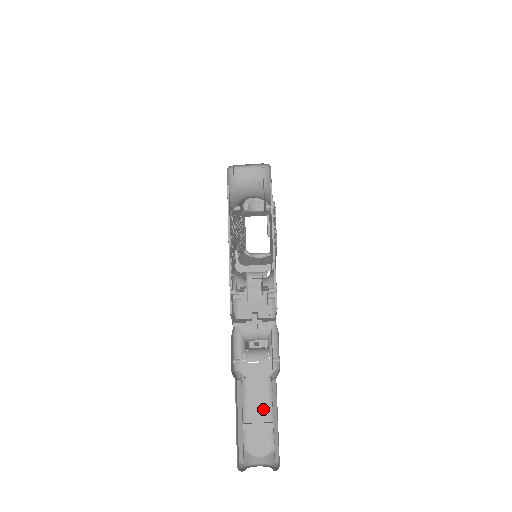
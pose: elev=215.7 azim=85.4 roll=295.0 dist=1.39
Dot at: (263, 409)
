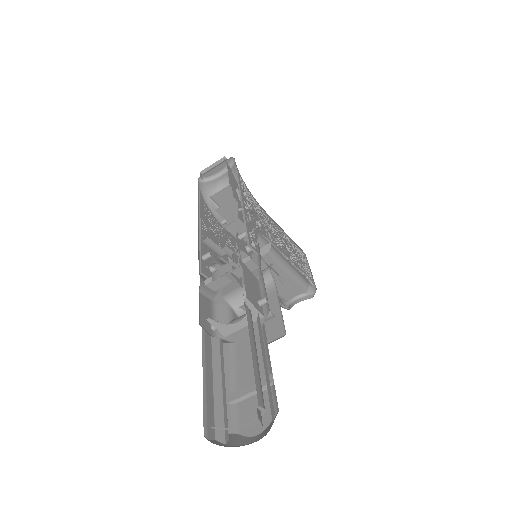
Dot at: occluded
